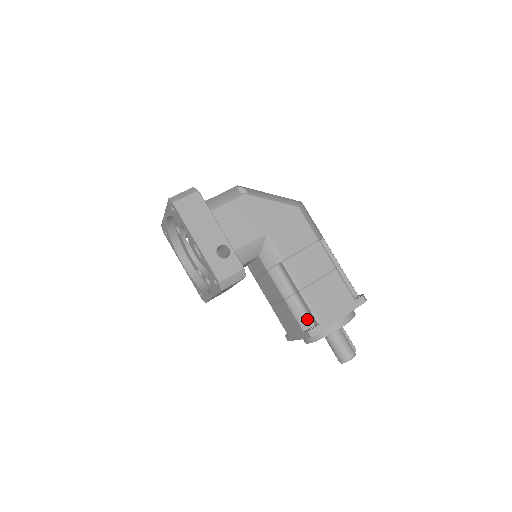
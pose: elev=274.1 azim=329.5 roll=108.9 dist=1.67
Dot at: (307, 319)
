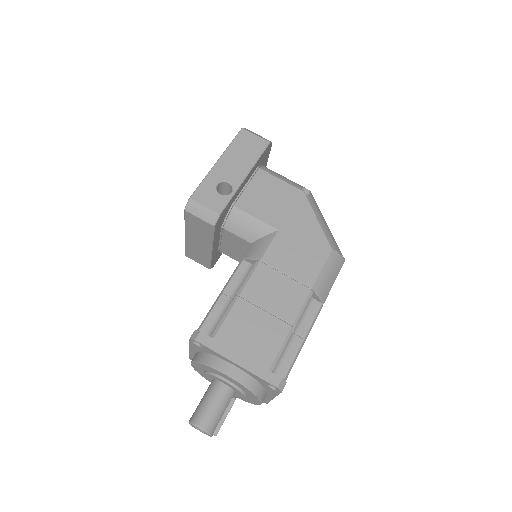
Dot at: (212, 328)
